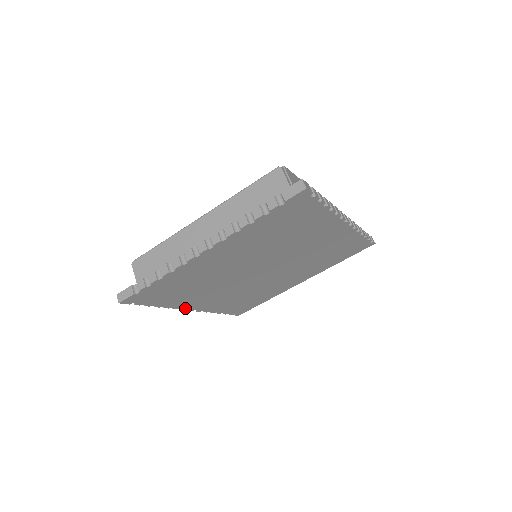
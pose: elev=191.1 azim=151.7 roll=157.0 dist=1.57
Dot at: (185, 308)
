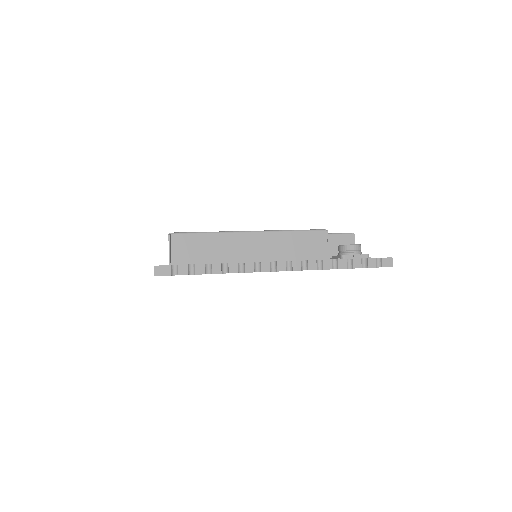
Dot at: occluded
